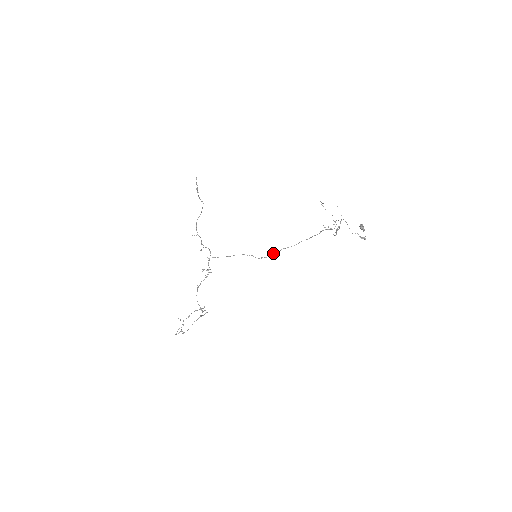
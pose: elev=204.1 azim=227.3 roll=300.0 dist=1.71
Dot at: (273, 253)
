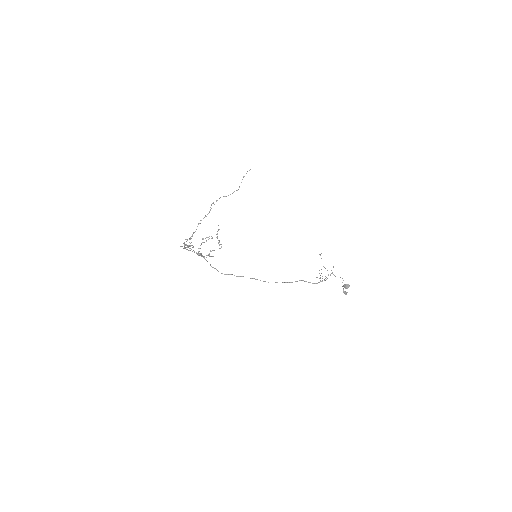
Dot at: occluded
